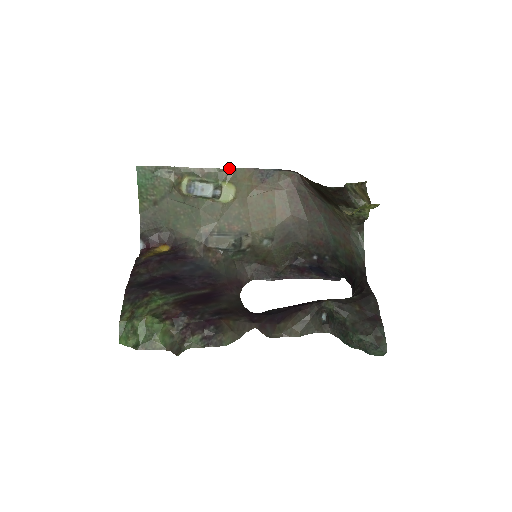
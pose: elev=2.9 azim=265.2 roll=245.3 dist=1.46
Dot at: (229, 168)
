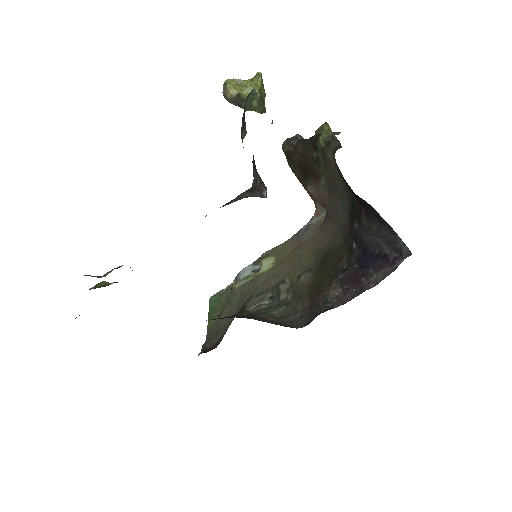
Dot at: (270, 250)
